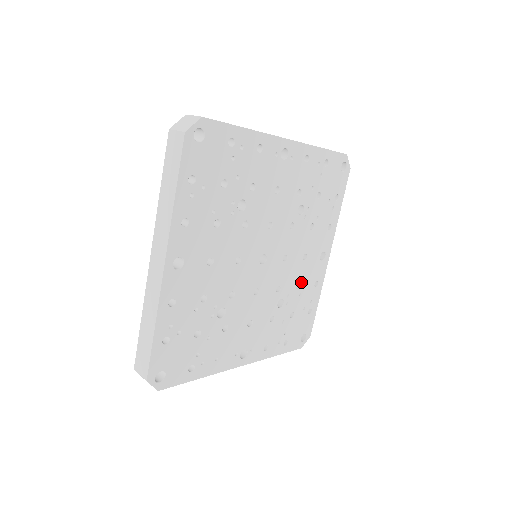
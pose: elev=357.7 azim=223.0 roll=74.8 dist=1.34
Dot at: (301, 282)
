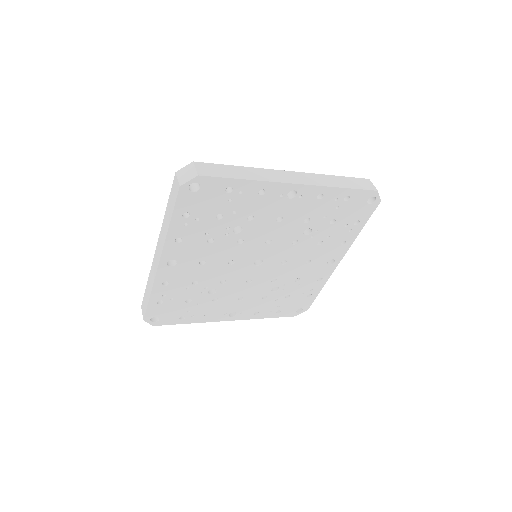
Dot at: (301, 277)
